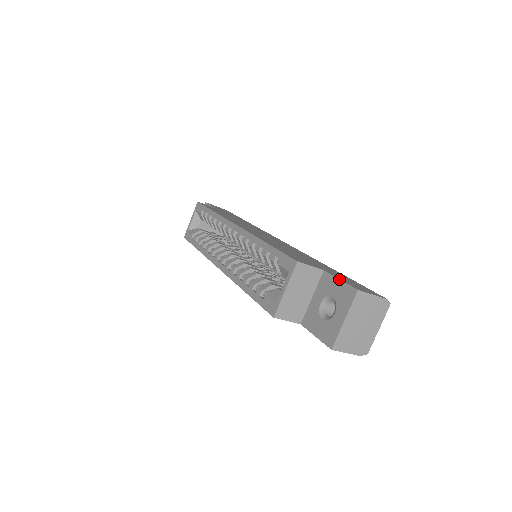
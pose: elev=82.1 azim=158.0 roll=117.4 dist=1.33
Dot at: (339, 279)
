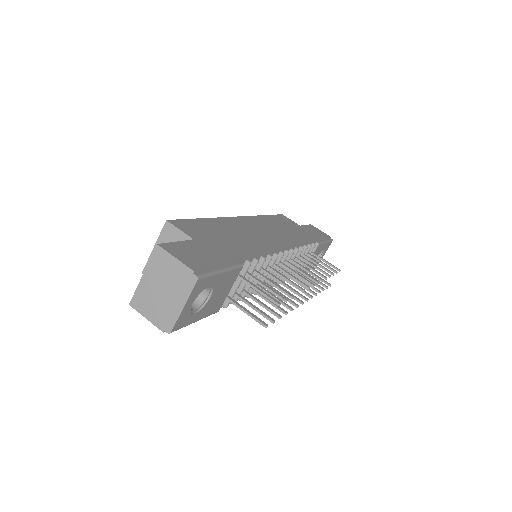
Dot at: (177, 241)
